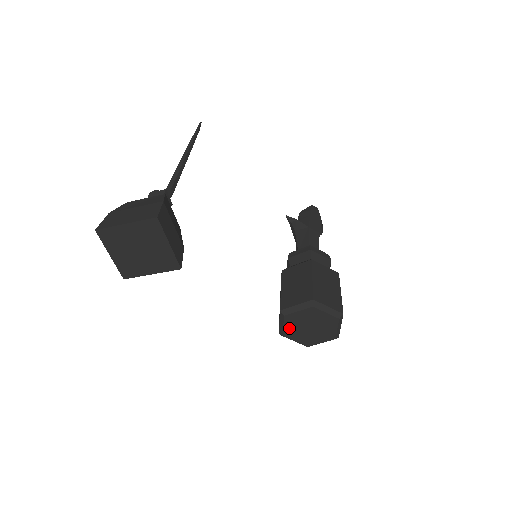
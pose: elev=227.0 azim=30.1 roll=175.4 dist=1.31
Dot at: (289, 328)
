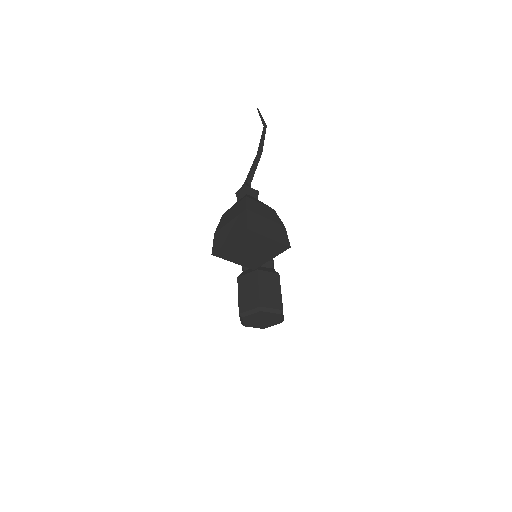
Dot at: (252, 316)
